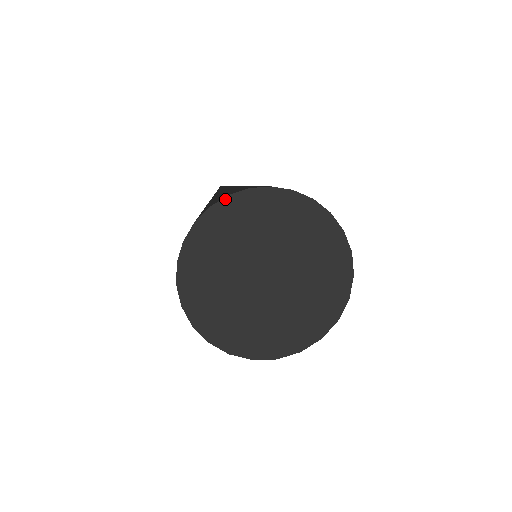
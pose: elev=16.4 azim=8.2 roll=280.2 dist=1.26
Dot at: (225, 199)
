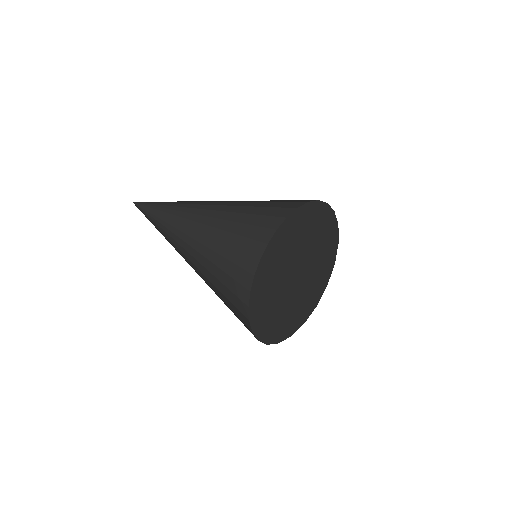
Dot at: (259, 263)
